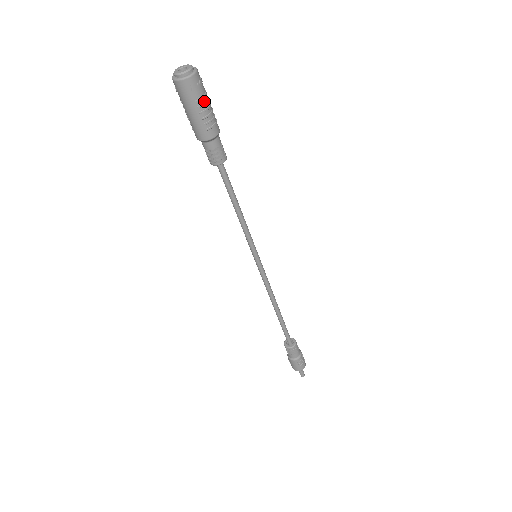
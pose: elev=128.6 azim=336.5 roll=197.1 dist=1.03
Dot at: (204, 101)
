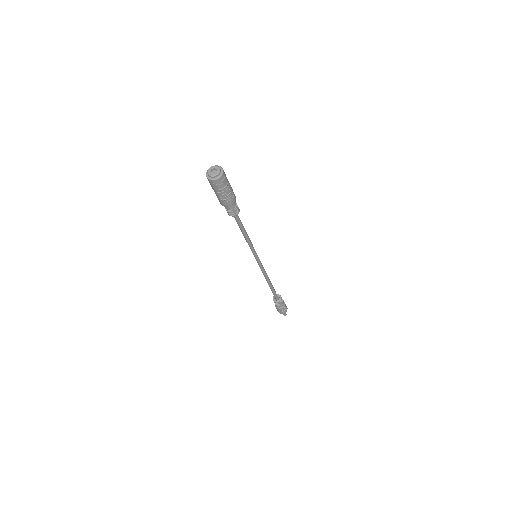
Dot at: (222, 191)
